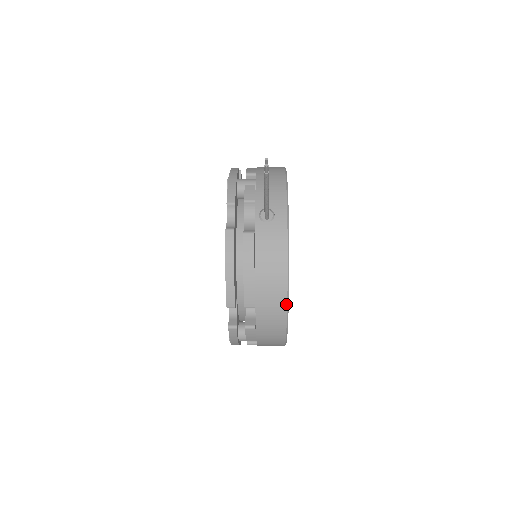
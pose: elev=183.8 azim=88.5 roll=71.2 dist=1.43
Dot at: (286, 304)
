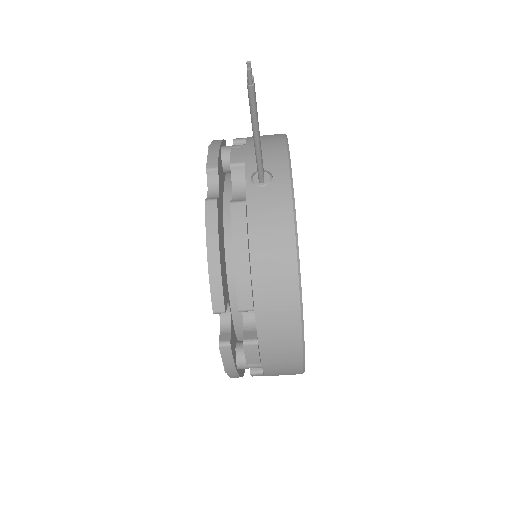
Dot at: (298, 301)
